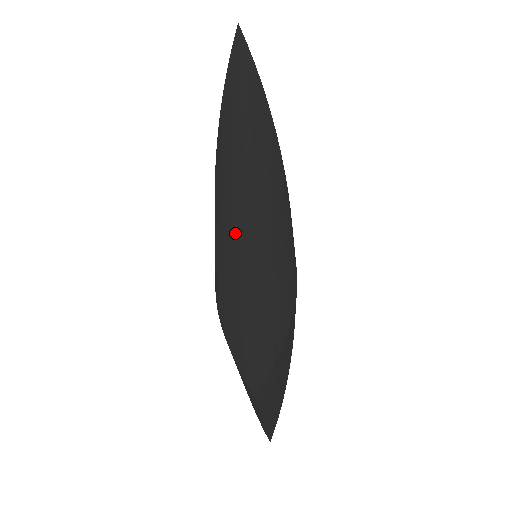
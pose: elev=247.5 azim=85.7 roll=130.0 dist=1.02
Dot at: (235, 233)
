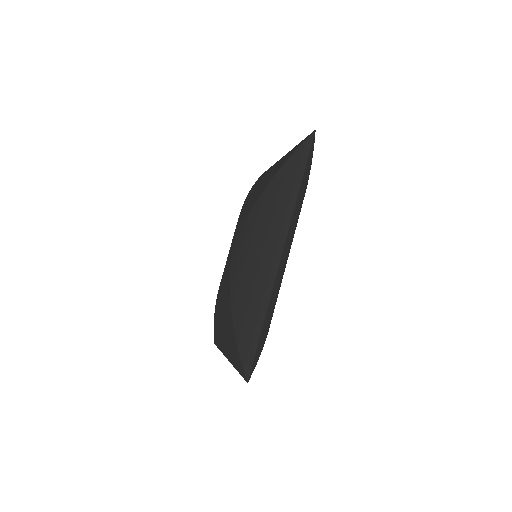
Dot at: (262, 285)
